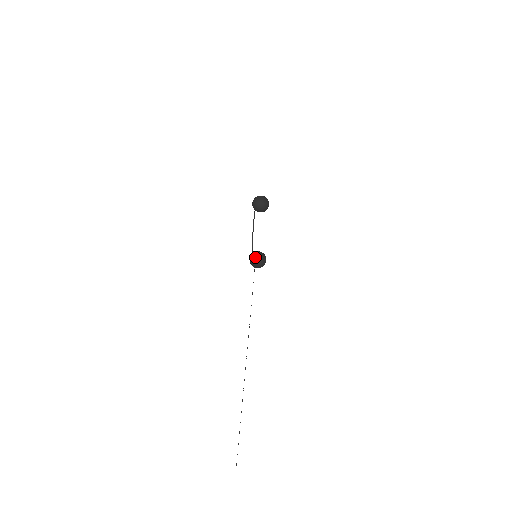
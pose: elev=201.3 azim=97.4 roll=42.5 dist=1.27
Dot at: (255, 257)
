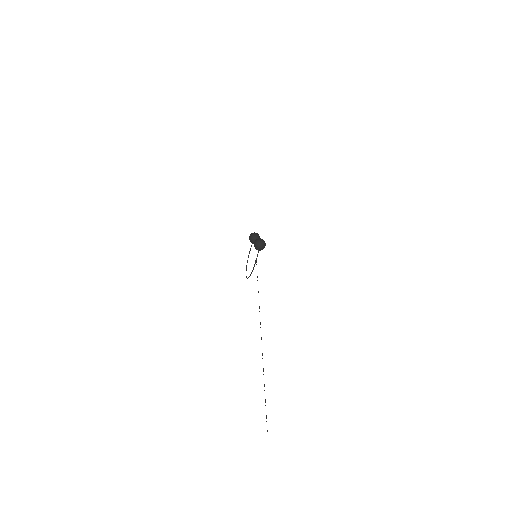
Dot at: occluded
